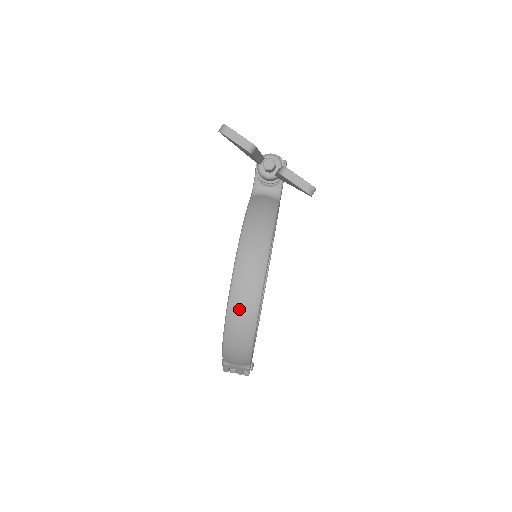
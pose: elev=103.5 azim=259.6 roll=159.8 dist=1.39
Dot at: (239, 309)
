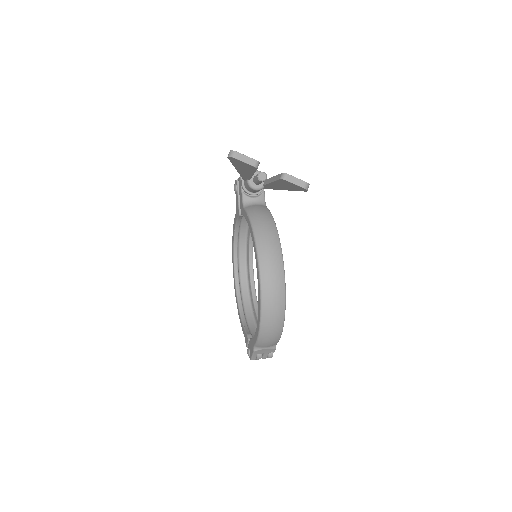
Dot at: (271, 293)
